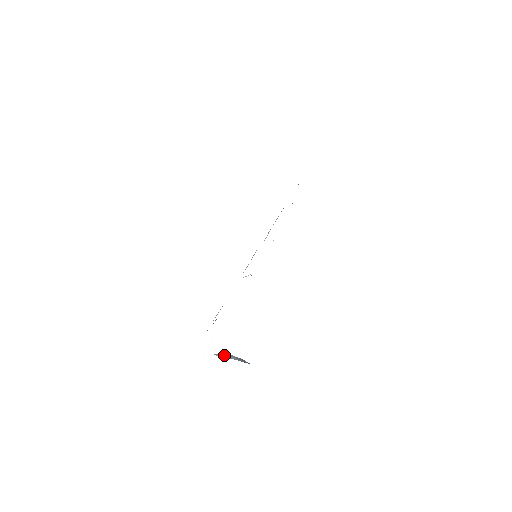
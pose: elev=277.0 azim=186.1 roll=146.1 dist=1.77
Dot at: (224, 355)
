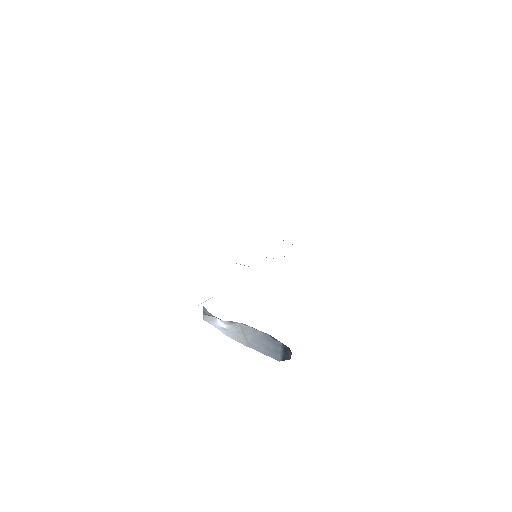
Dot at: (226, 326)
